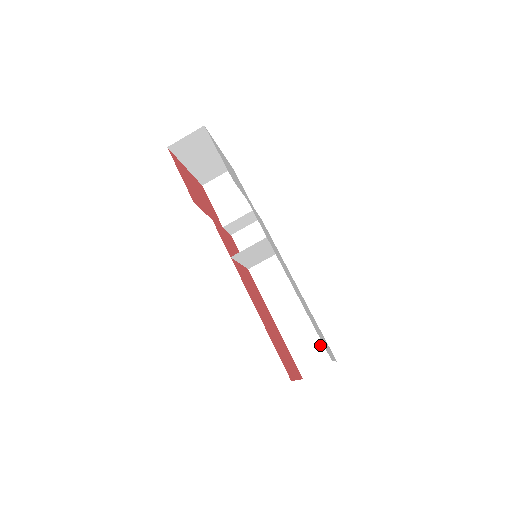
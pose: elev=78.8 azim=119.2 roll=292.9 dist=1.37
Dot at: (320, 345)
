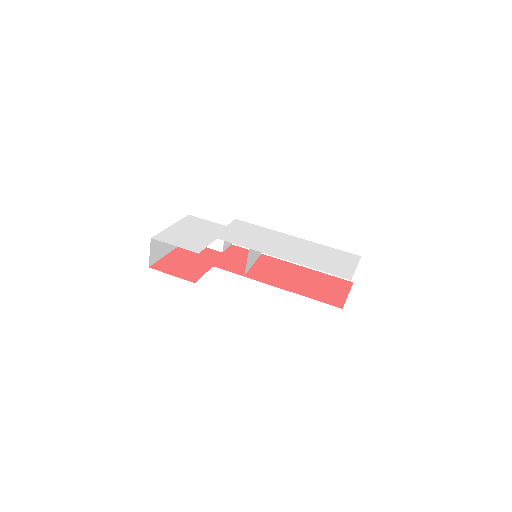
Dot at: occluded
